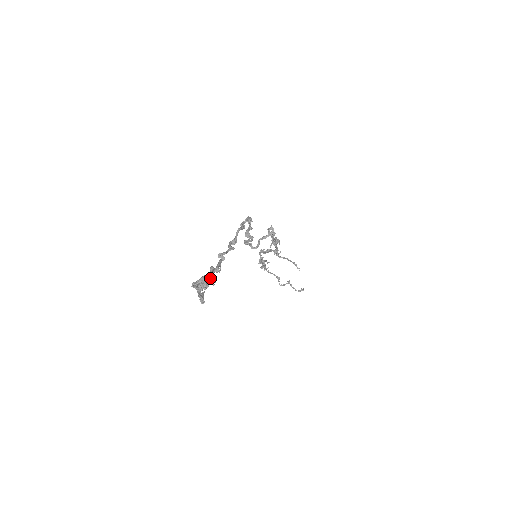
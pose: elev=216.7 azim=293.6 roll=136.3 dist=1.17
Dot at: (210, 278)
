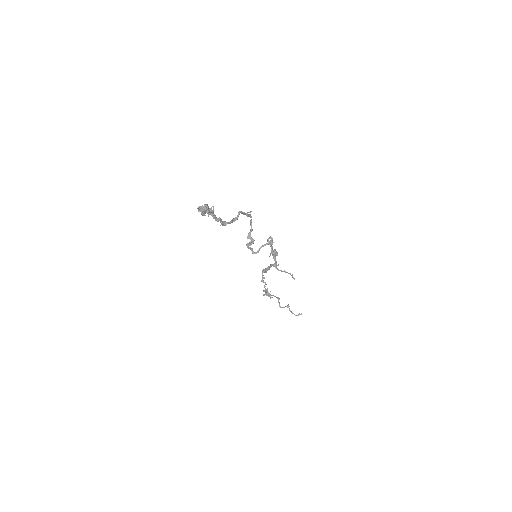
Dot at: (212, 211)
